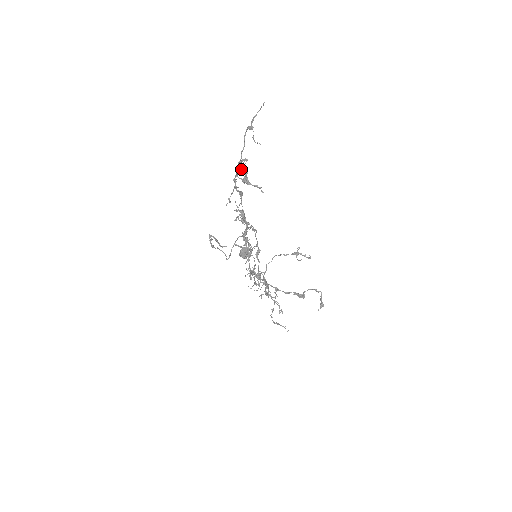
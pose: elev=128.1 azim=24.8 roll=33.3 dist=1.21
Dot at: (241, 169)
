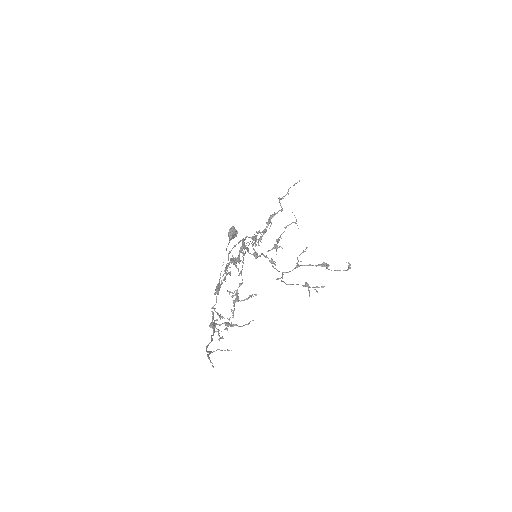
Dot at: (213, 318)
